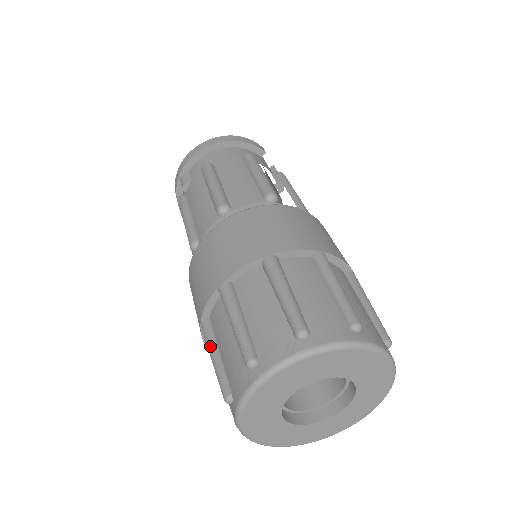
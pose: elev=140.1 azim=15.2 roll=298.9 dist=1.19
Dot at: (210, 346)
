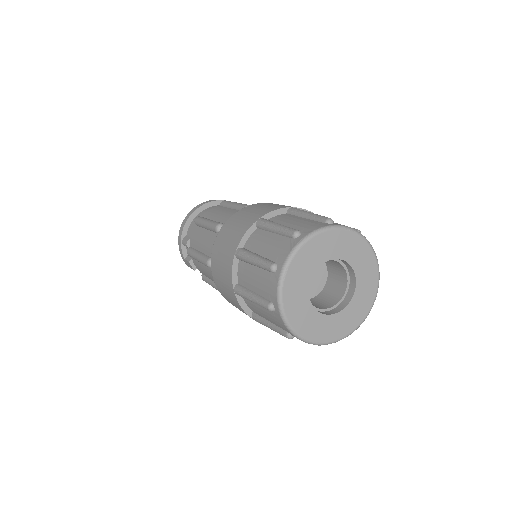
Dot at: (246, 293)
